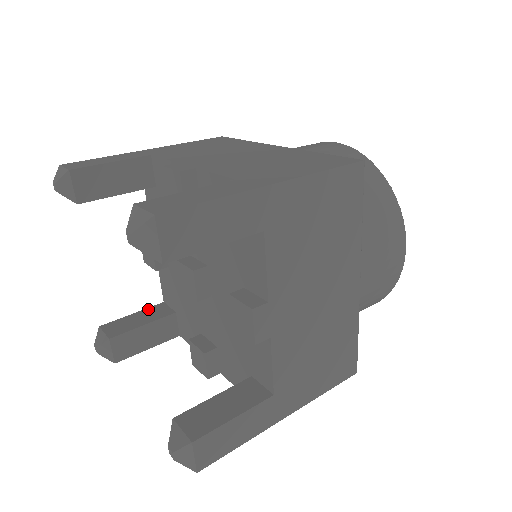
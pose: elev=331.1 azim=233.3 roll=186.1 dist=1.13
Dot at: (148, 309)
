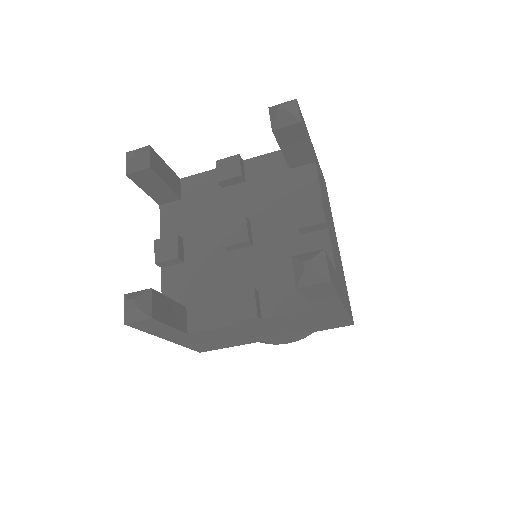
Dot at: occluded
